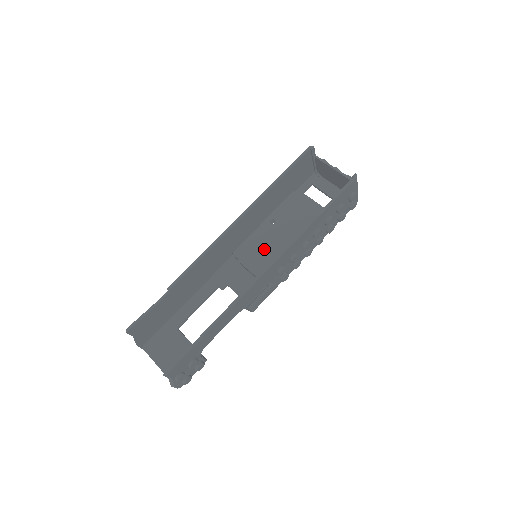
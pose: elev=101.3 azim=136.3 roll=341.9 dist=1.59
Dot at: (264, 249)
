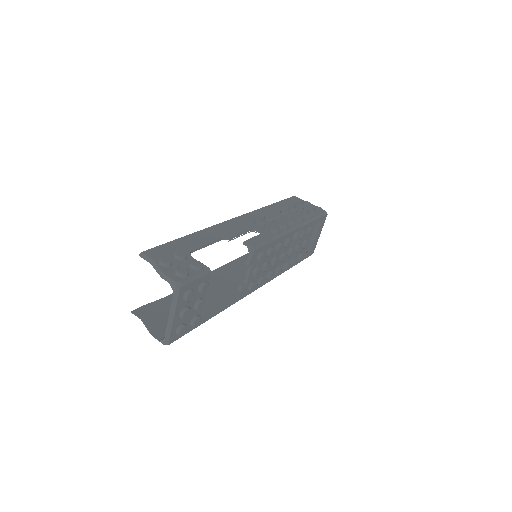
Dot at: occluded
